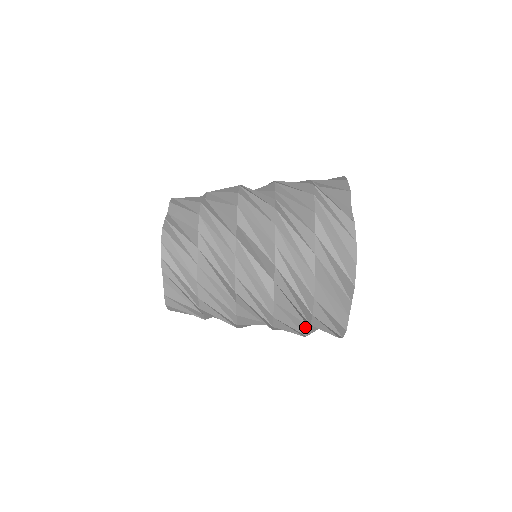
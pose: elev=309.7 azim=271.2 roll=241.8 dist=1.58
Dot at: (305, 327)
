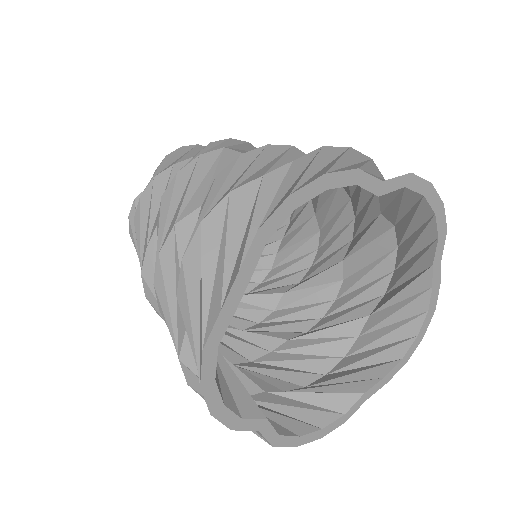
Dot at: (184, 327)
